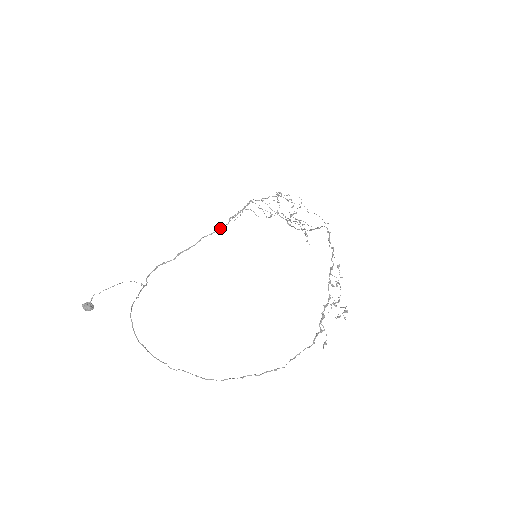
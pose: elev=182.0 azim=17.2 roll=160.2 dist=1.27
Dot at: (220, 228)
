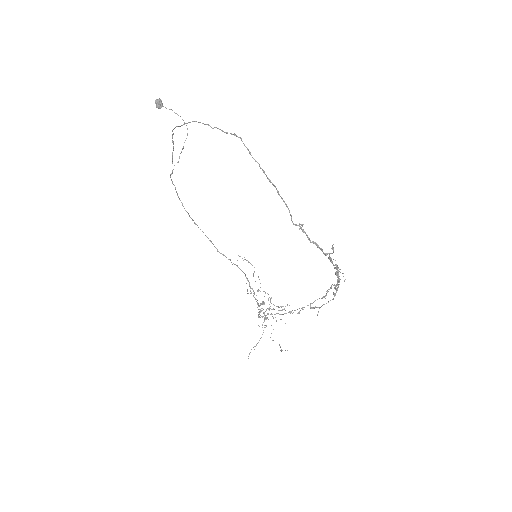
Dot at: (221, 253)
